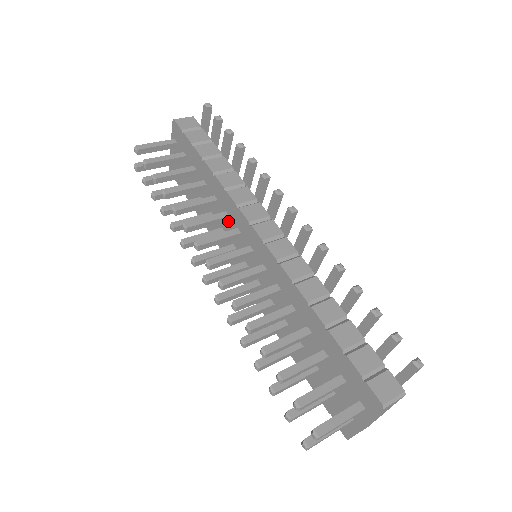
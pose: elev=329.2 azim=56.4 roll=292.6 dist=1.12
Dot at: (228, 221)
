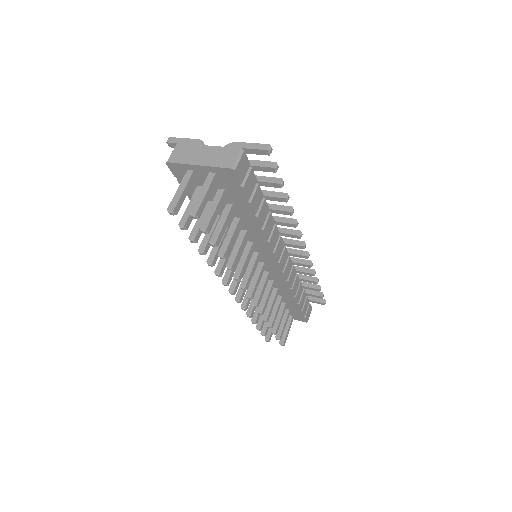
Dot at: occluded
